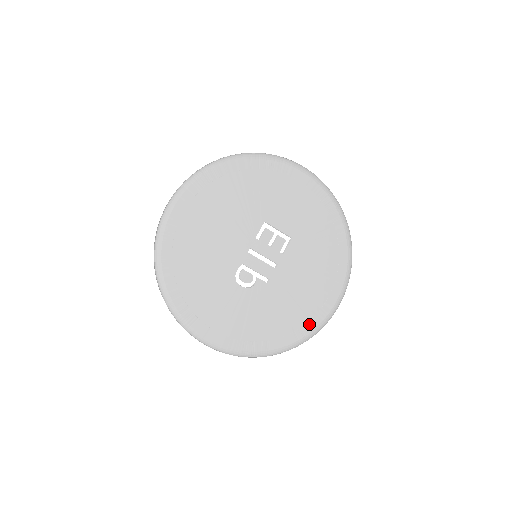
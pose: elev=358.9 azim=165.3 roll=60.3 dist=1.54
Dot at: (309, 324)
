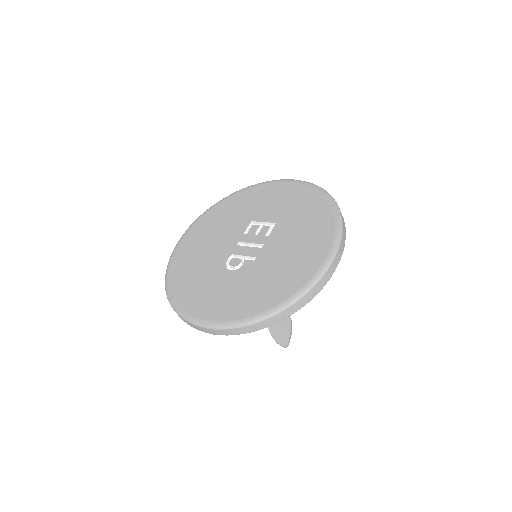
Dot at: (299, 281)
